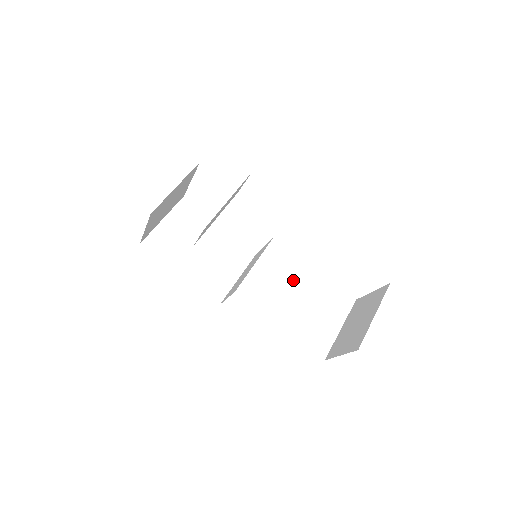
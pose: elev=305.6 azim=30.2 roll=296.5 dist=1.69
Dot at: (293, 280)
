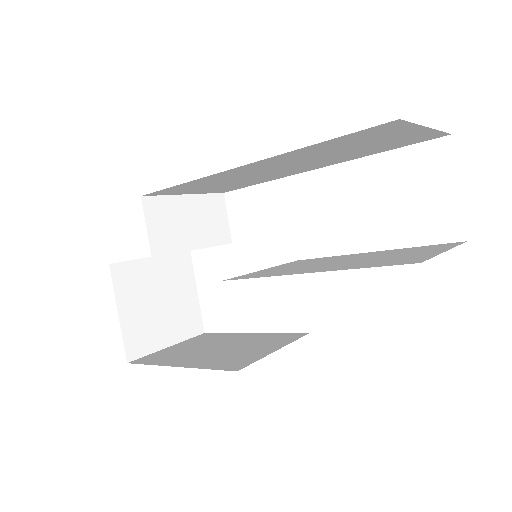
Dot at: (330, 261)
